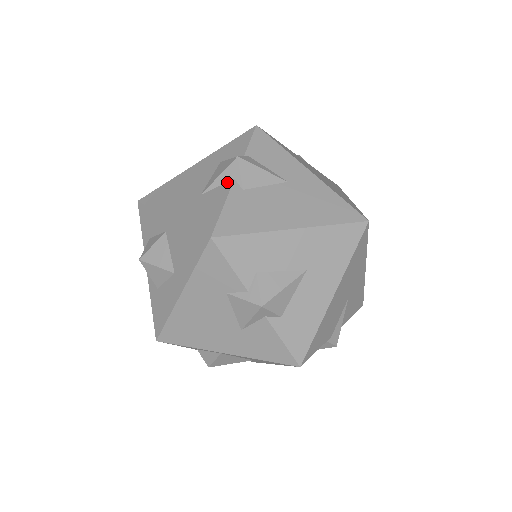
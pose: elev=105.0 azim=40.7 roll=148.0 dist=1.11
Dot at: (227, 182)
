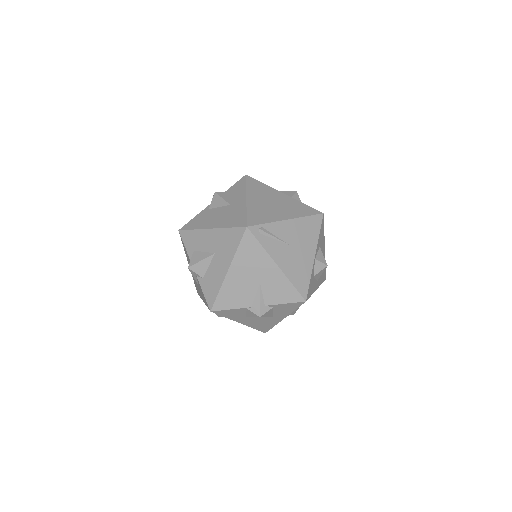
Dot at: occluded
